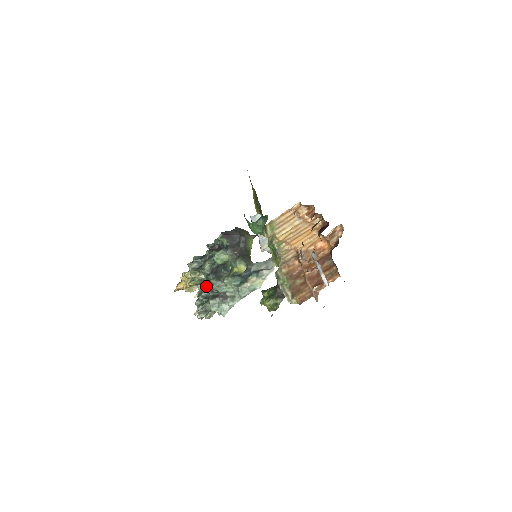
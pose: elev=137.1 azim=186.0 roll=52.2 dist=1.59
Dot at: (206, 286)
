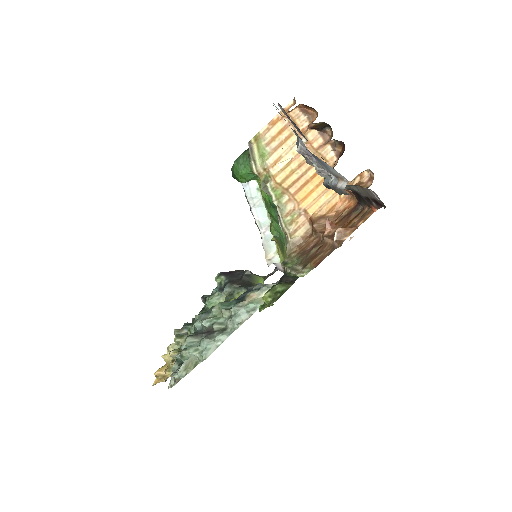
Dot at: occluded
